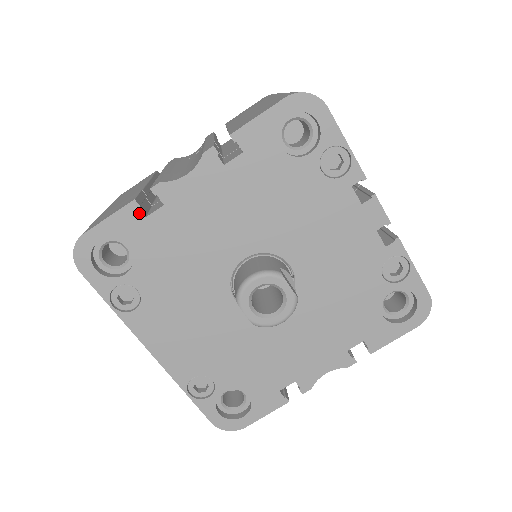
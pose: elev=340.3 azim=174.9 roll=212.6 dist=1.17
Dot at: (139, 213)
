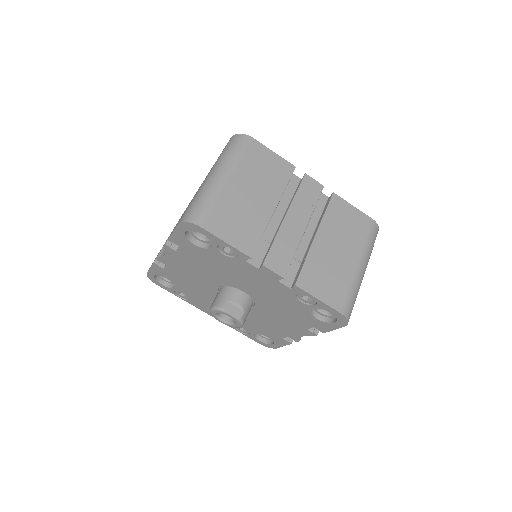
Dot at: (160, 267)
